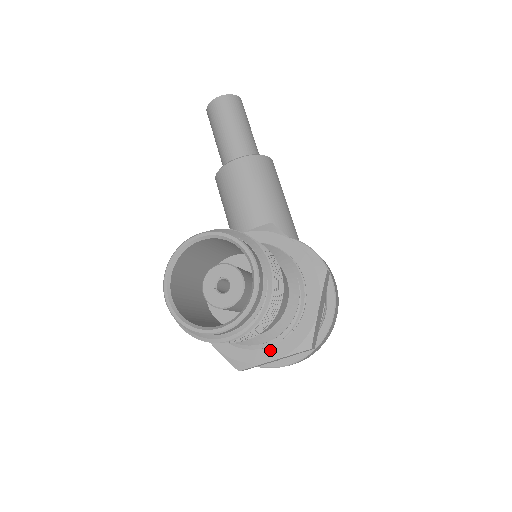
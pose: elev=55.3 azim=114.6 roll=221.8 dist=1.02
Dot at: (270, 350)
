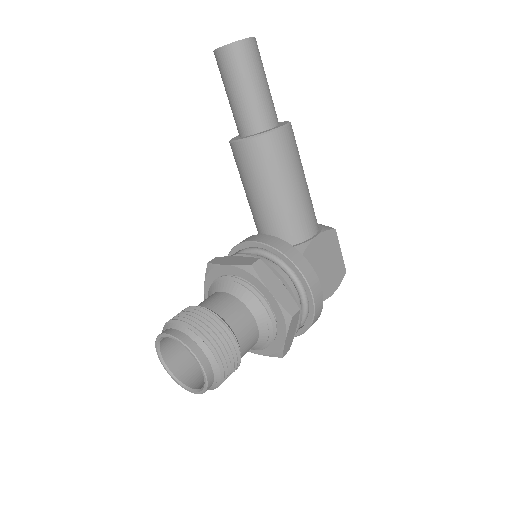
Dot at: occluded
